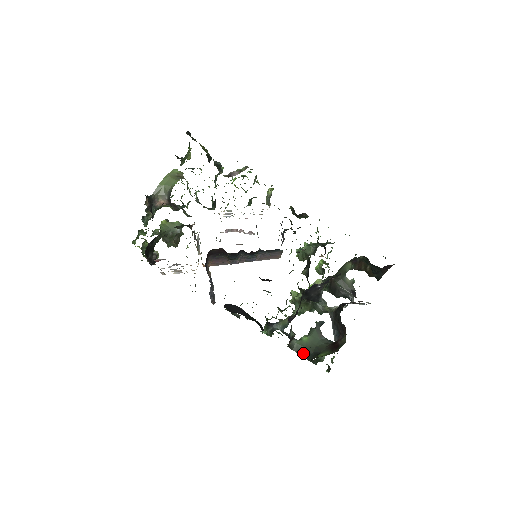
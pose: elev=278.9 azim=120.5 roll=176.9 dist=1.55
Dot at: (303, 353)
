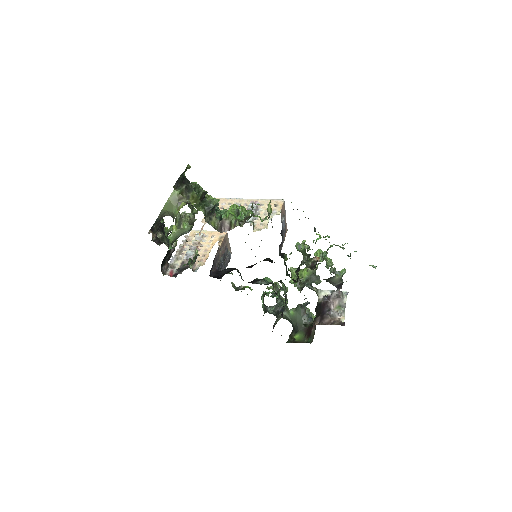
Dot at: (289, 321)
